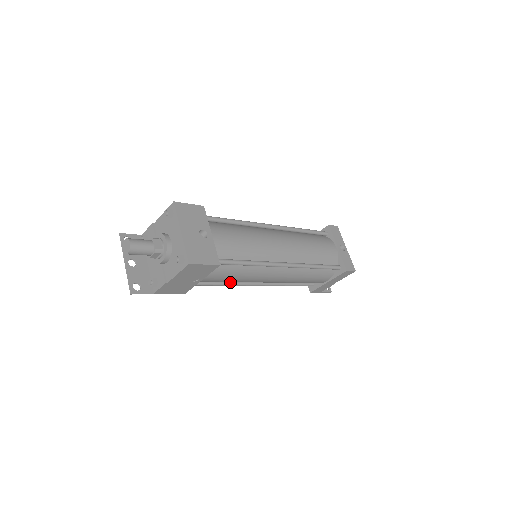
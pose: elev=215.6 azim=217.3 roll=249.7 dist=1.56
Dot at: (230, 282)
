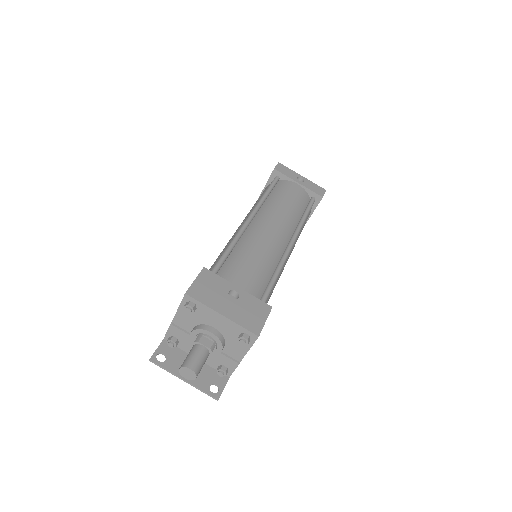
Dot at: occluded
